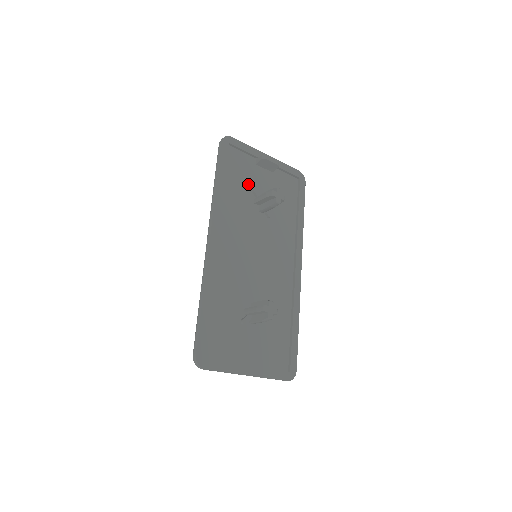
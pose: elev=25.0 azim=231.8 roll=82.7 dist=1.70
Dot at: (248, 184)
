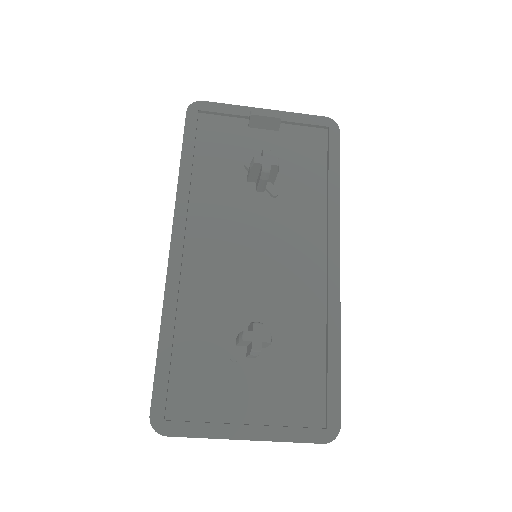
Dot at: (236, 157)
